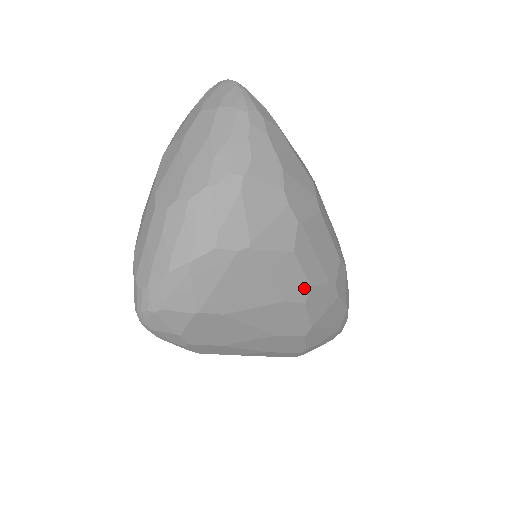
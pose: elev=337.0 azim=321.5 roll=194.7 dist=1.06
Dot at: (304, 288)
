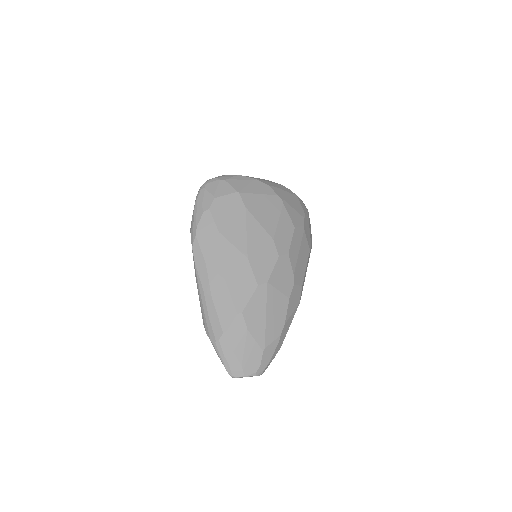
Dot at: (285, 249)
